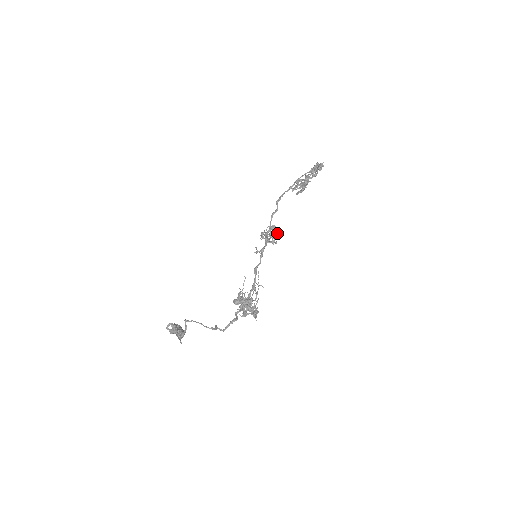
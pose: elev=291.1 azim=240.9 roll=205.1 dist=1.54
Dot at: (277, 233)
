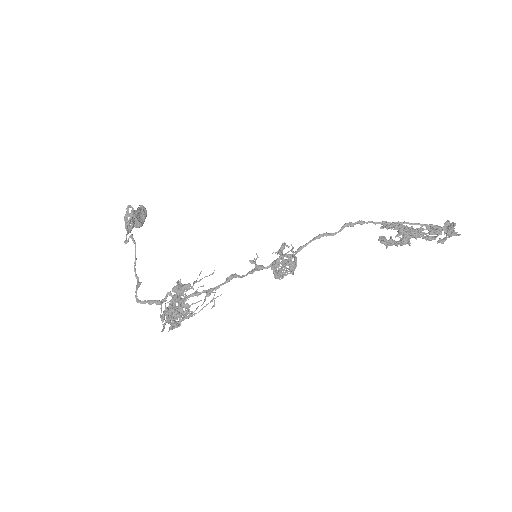
Dot at: (291, 272)
